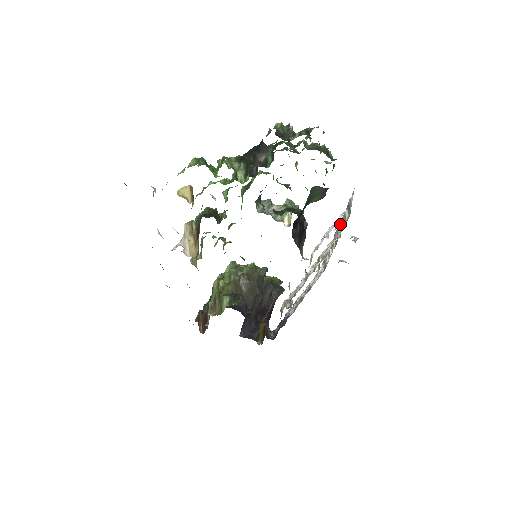
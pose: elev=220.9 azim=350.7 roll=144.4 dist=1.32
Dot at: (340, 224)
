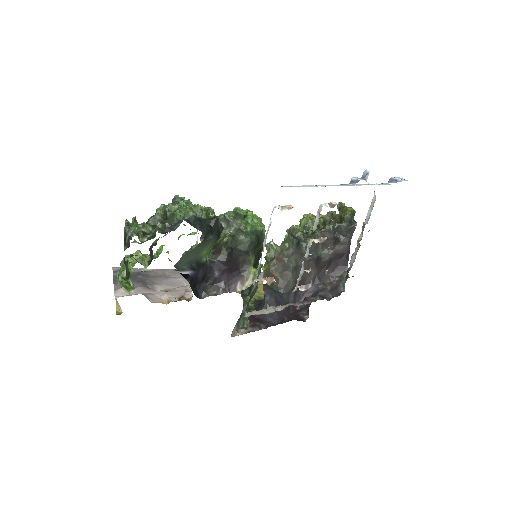
Dot at: occluded
